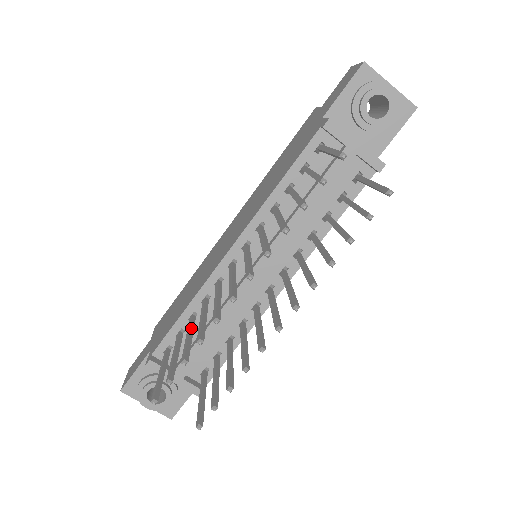
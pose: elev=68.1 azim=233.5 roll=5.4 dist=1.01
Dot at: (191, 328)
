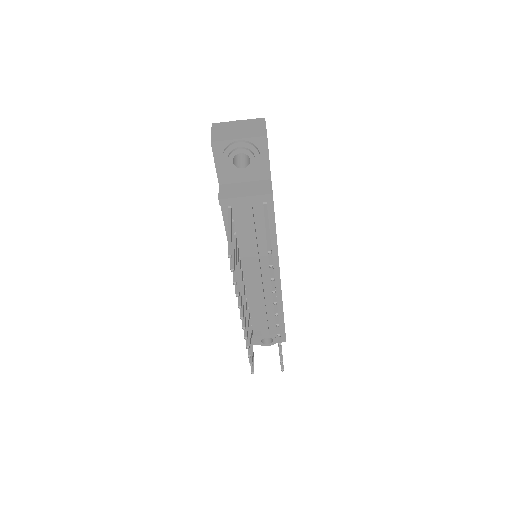
Dot at: occluded
